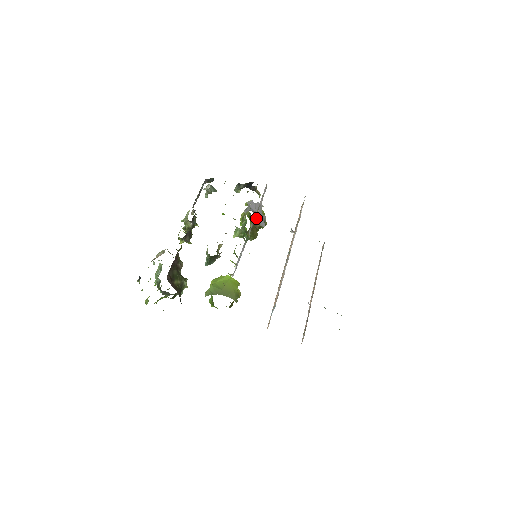
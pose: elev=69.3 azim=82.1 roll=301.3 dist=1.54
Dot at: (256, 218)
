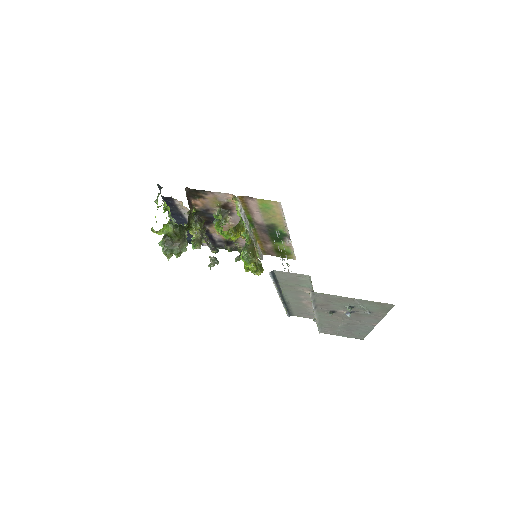
Dot at: occluded
